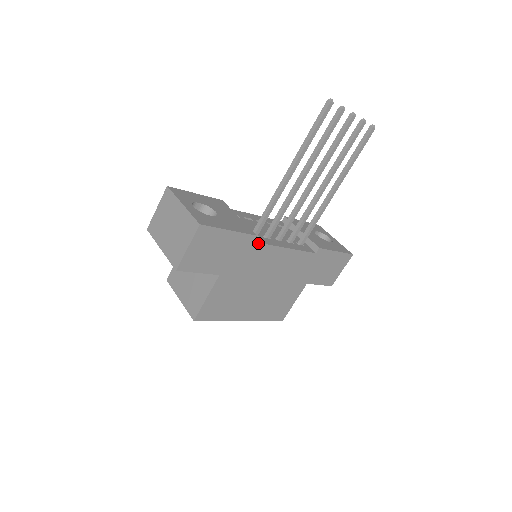
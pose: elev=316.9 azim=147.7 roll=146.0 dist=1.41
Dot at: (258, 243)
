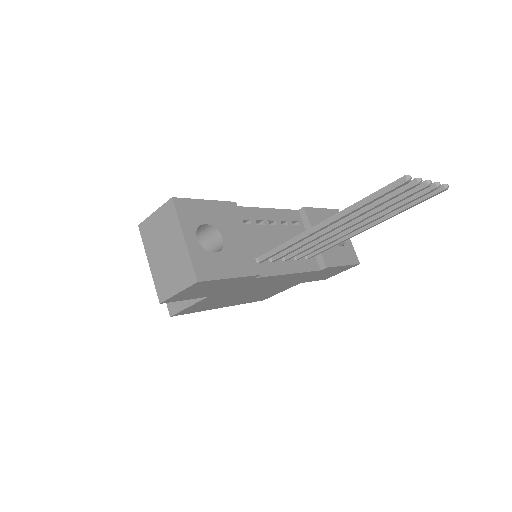
Dot at: (260, 277)
